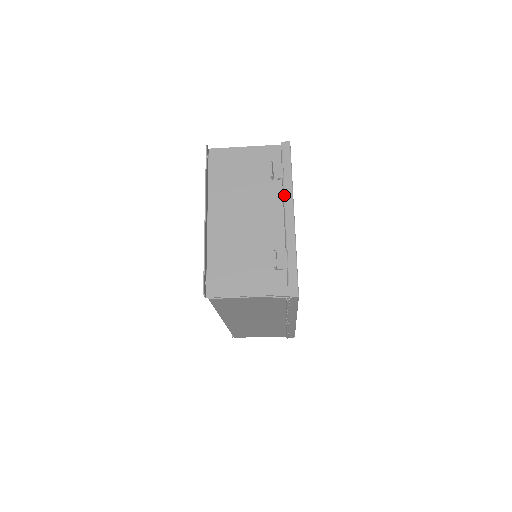
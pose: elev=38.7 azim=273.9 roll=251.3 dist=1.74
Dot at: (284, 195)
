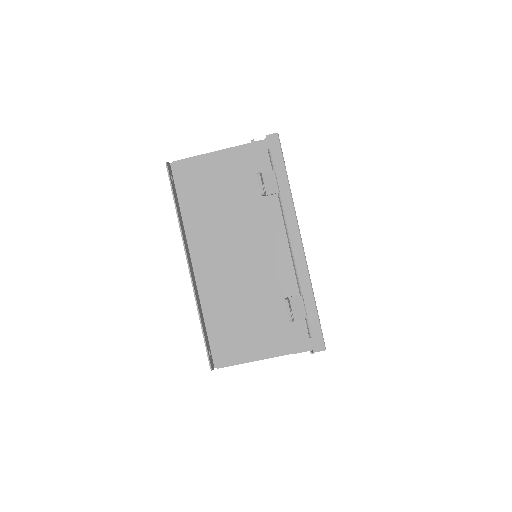
Dot at: (284, 217)
